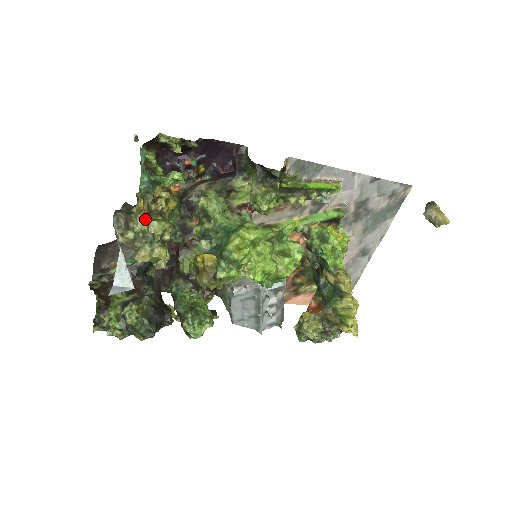
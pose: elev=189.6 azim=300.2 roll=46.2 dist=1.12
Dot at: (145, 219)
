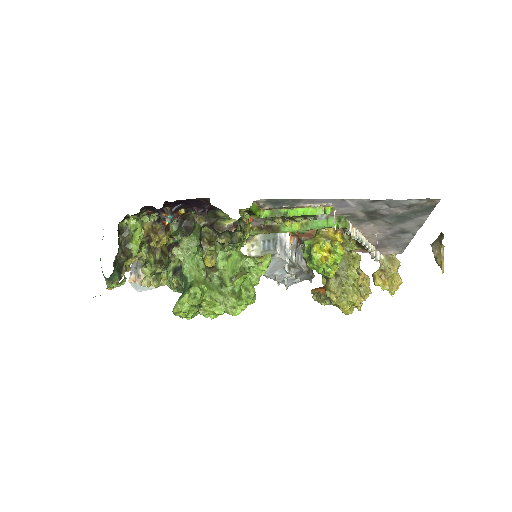
Dot at: (145, 256)
